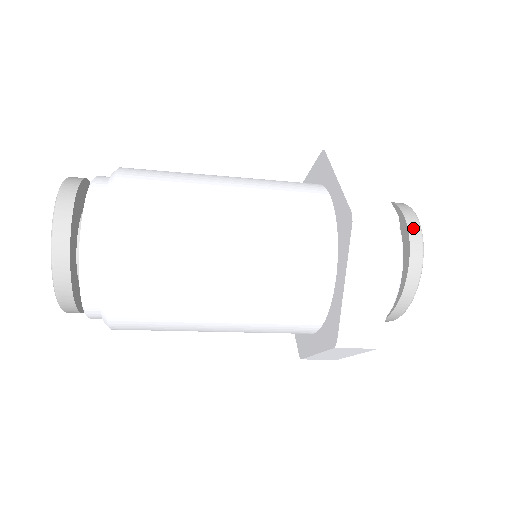
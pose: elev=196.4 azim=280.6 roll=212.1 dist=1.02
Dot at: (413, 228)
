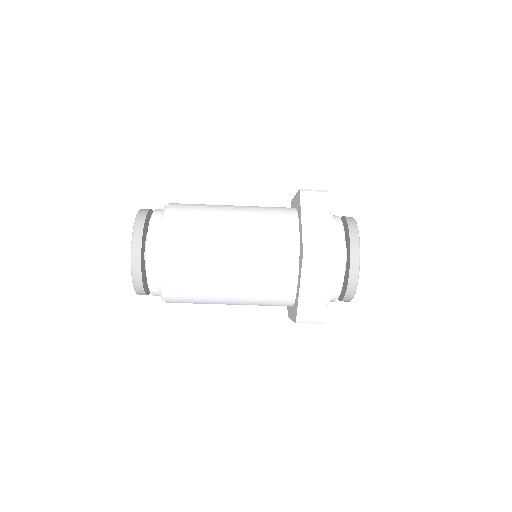
Dot at: (348, 218)
